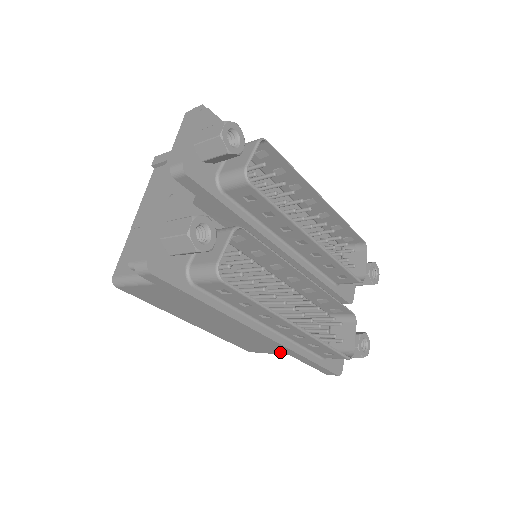
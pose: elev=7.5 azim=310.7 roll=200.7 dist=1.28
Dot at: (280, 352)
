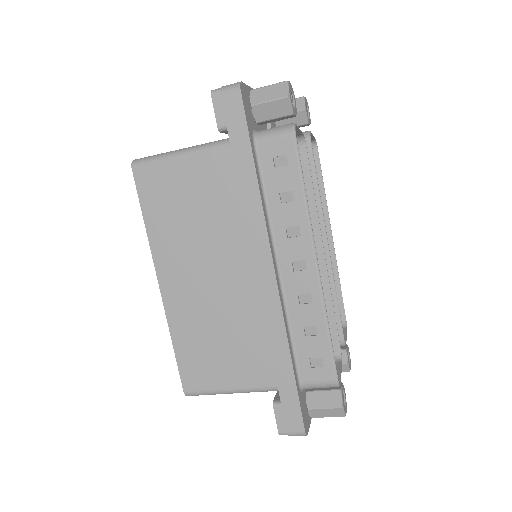
Dot at: (238, 379)
